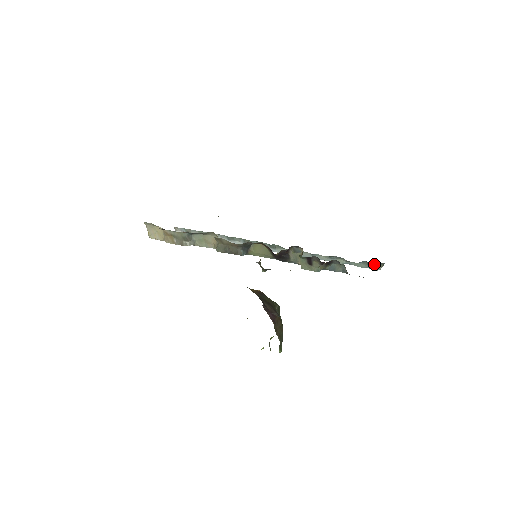
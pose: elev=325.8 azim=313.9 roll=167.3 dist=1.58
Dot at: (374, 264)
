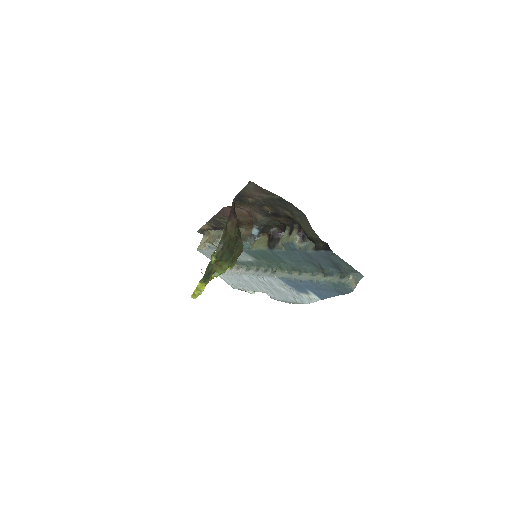
Dot at: (346, 276)
